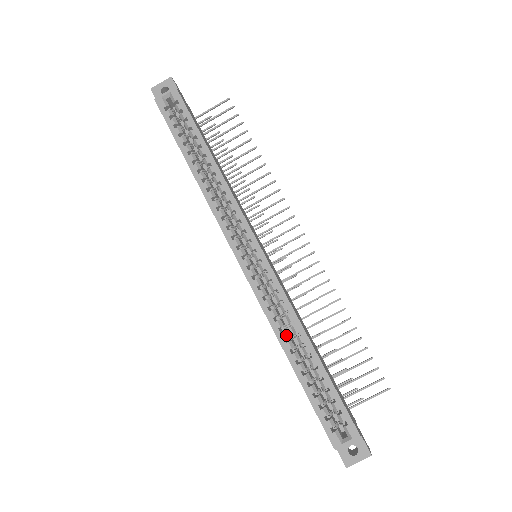
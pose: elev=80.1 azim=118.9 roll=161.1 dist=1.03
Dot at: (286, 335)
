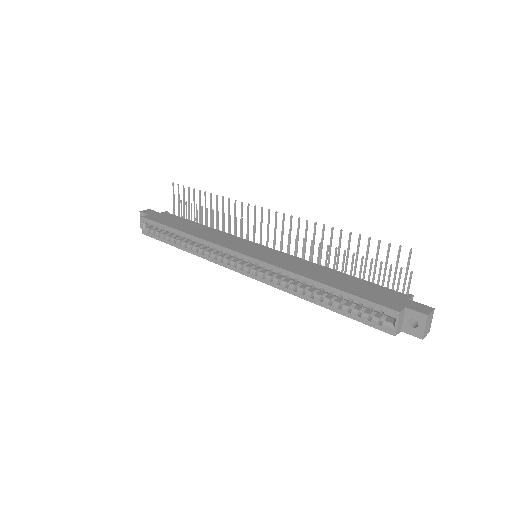
Dot at: (301, 290)
